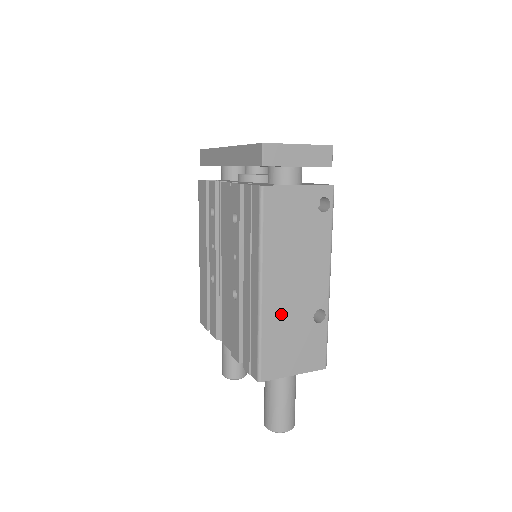
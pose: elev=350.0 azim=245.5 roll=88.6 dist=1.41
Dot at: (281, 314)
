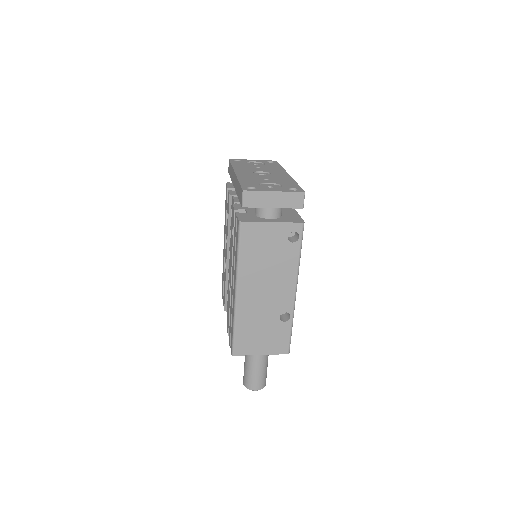
Dot at: (252, 312)
